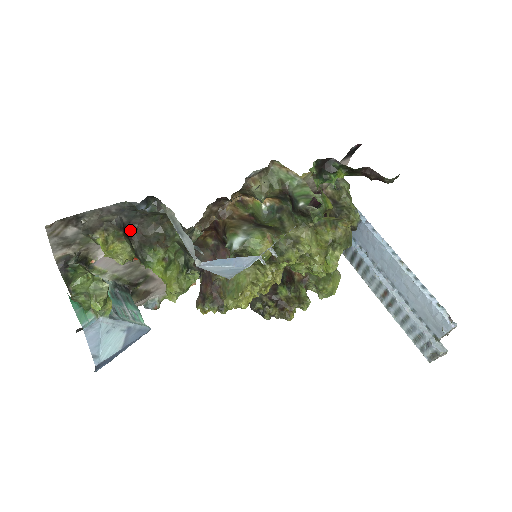
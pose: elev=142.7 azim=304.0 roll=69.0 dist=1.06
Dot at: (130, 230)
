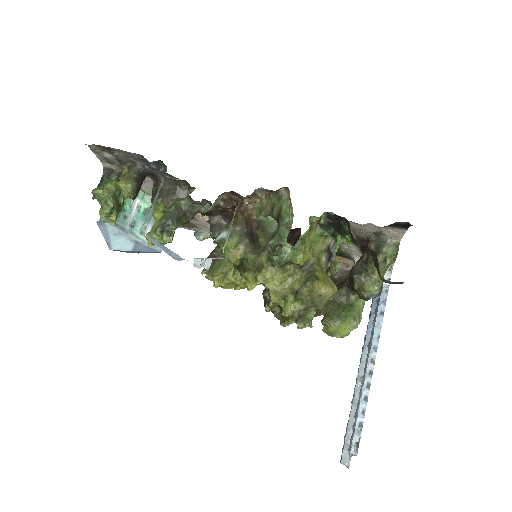
Dot at: (156, 176)
